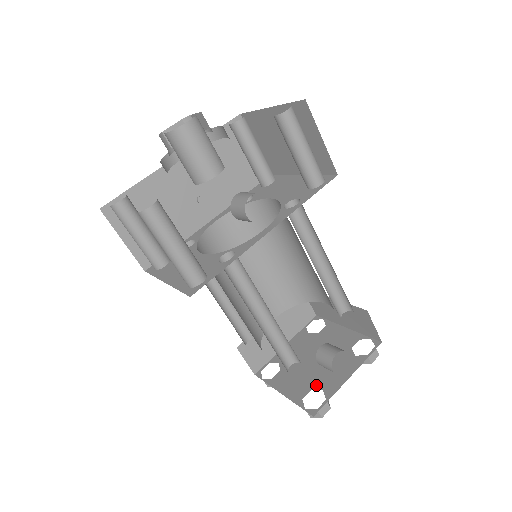
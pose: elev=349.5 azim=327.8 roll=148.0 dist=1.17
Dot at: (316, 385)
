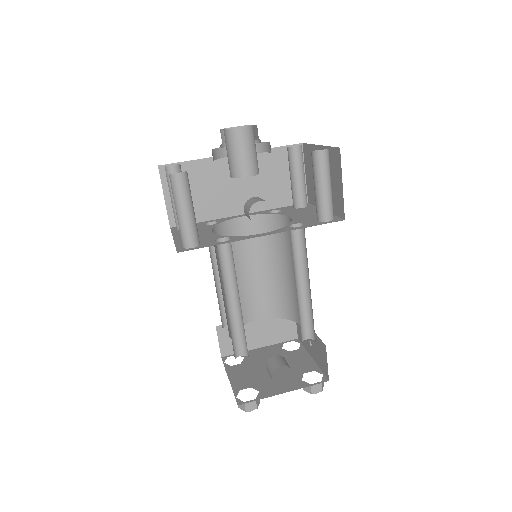
Dot at: (257, 386)
